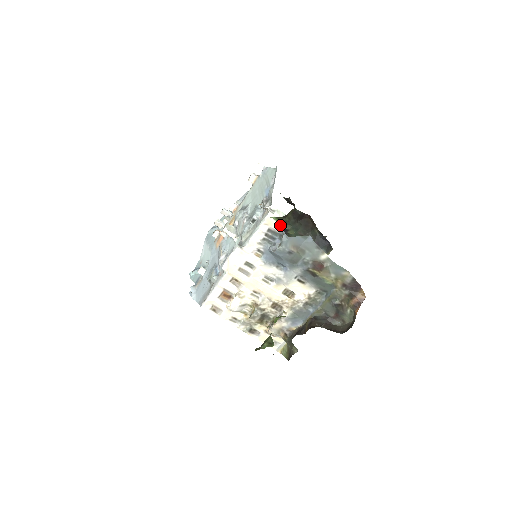
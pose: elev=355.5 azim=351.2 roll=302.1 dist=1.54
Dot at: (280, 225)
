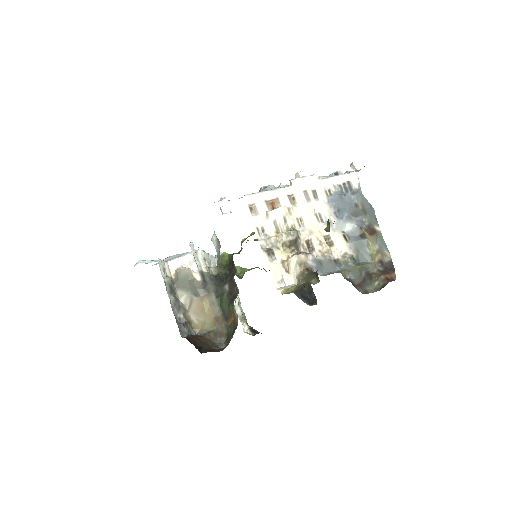
Dot at: occluded
